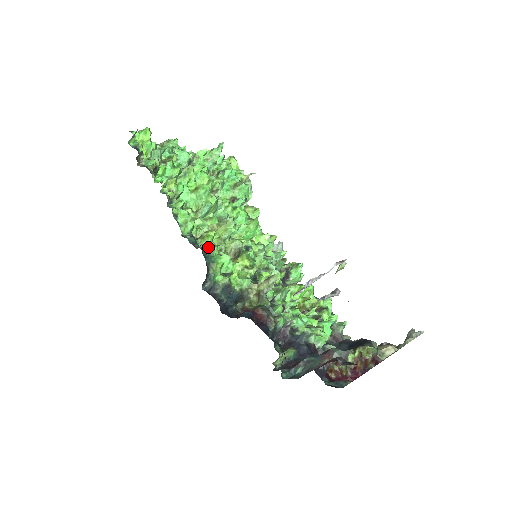
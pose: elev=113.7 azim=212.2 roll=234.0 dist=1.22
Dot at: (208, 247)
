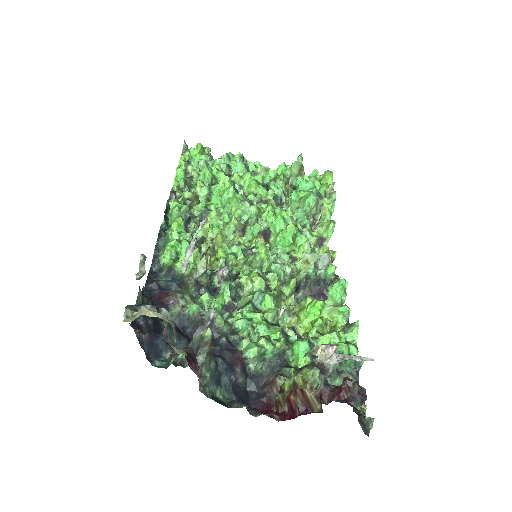
Dot at: (173, 232)
